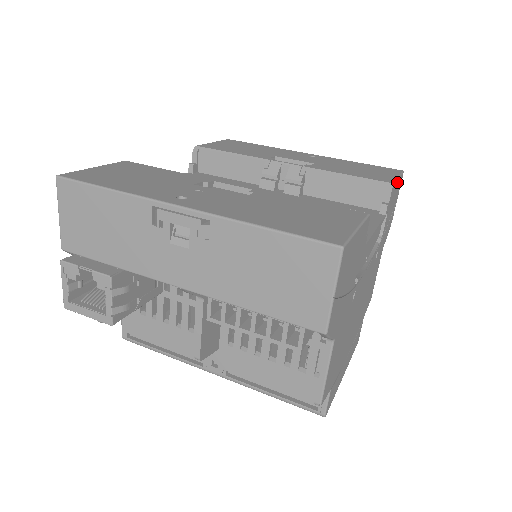
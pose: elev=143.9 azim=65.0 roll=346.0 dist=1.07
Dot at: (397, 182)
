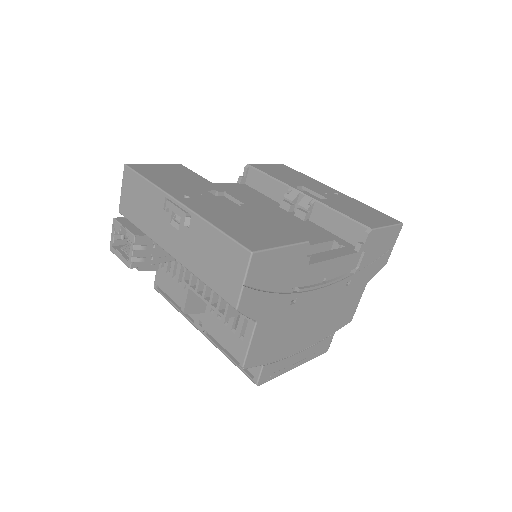
Dot at: (385, 230)
